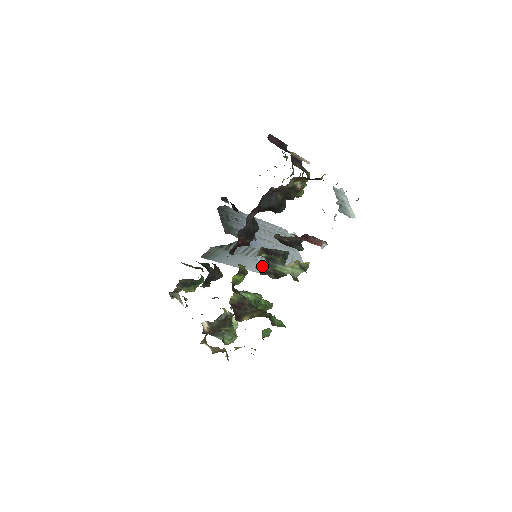
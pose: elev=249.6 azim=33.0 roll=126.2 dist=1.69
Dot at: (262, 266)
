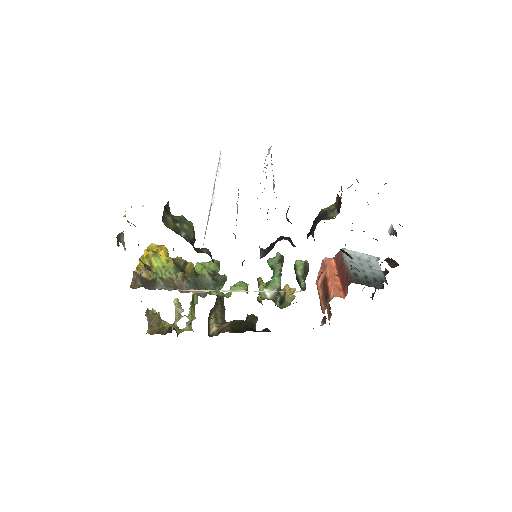
Dot at: occluded
